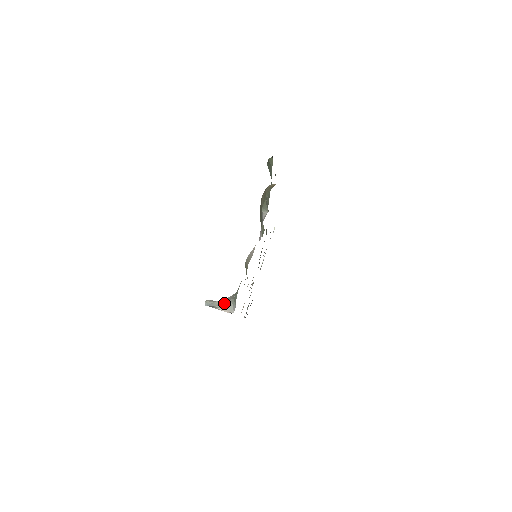
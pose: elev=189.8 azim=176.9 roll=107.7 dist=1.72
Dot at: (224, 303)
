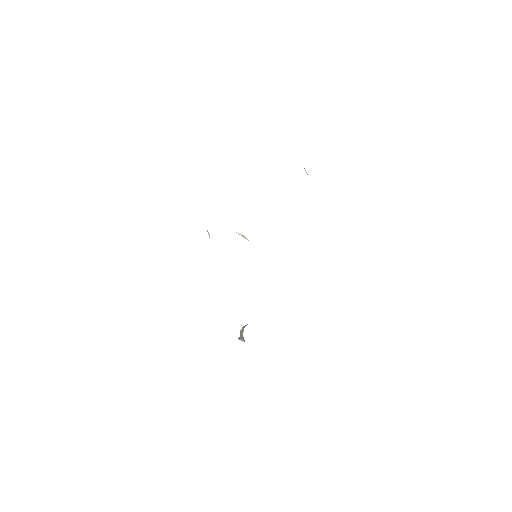
Dot at: occluded
